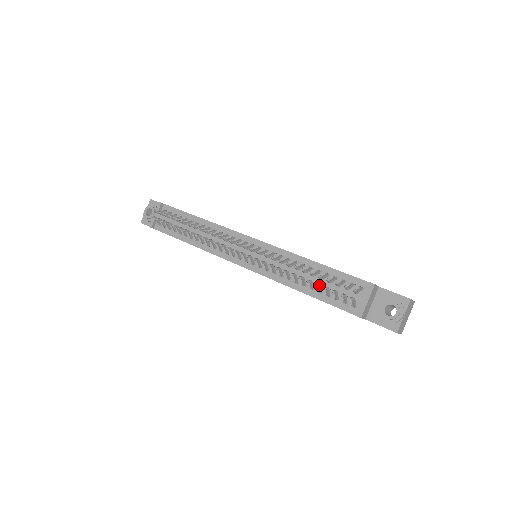
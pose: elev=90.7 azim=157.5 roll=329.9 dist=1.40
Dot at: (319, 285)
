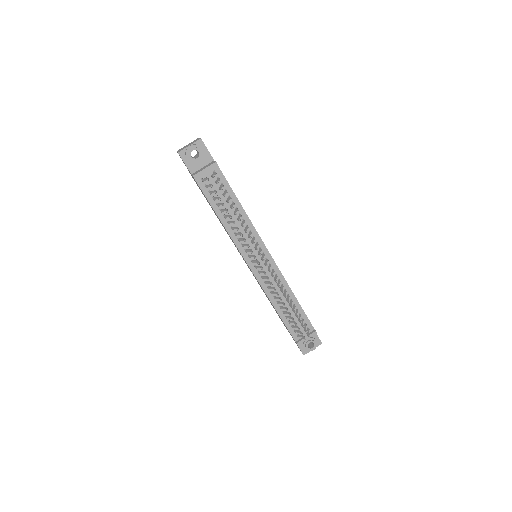
Dot at: (292, 319)
